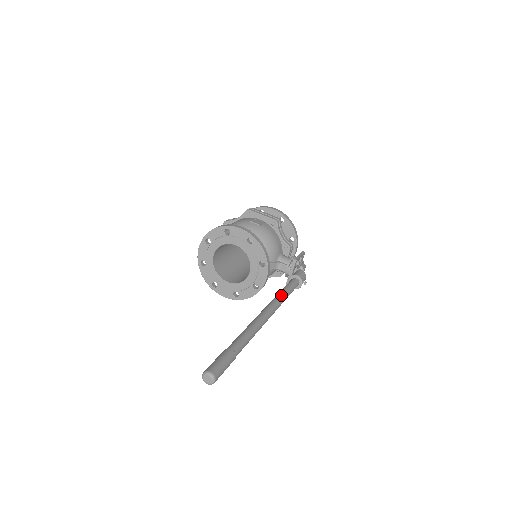
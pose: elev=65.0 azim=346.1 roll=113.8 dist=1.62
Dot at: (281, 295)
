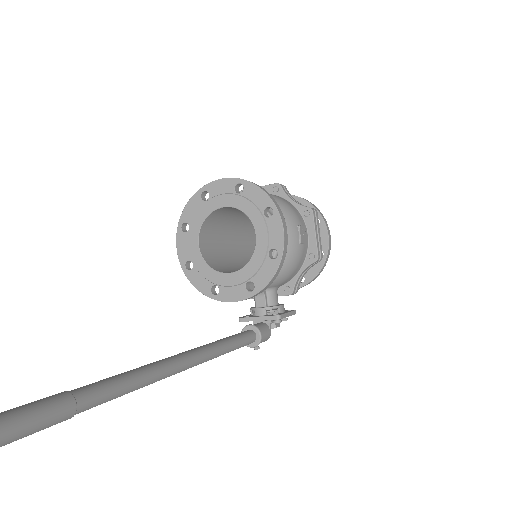
Dot at: (222, 350)
